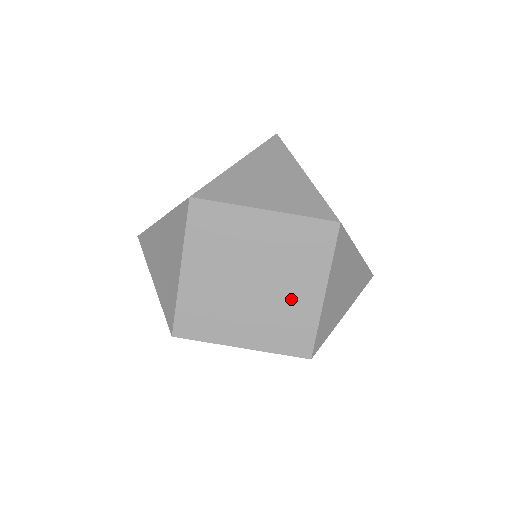
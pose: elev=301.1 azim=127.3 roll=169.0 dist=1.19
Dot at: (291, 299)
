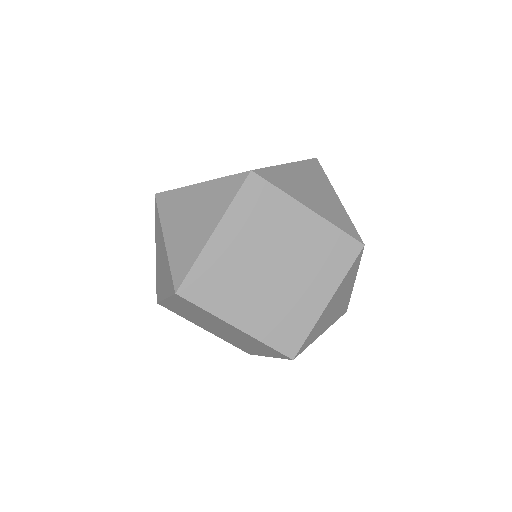
Dot at: (299, 297)
